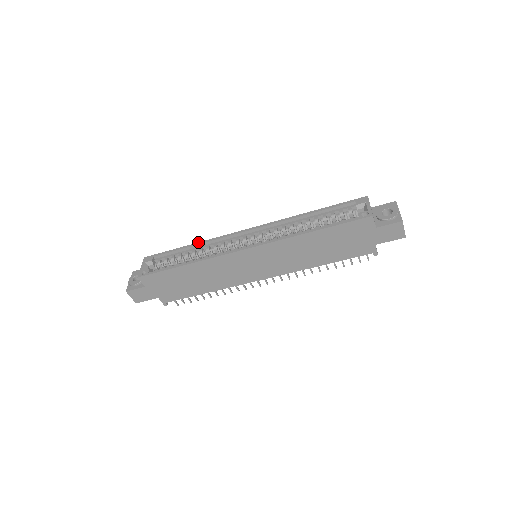
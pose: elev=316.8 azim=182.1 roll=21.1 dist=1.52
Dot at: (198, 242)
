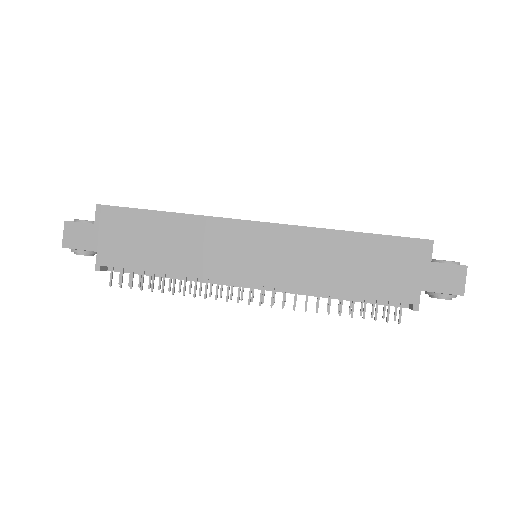
Dot at: occluded
